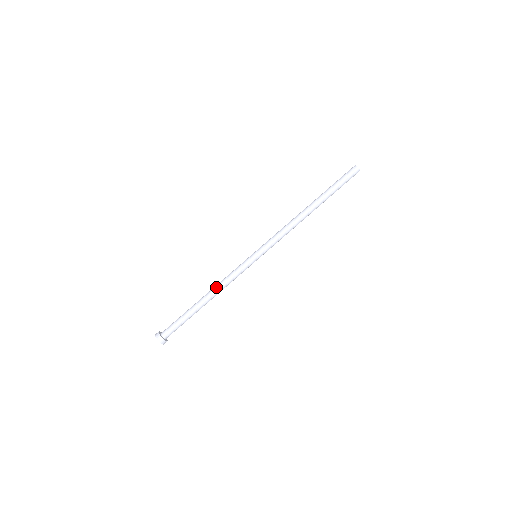
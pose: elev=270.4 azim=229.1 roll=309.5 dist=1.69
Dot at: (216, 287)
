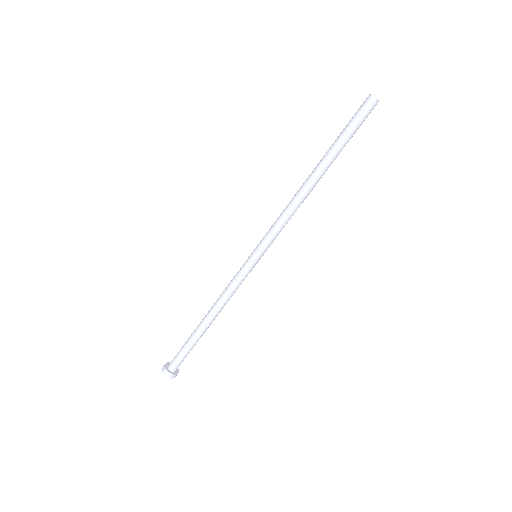
Dot at: (217, 306)
